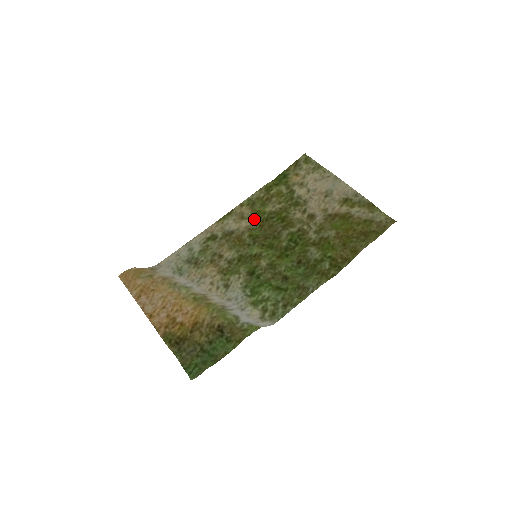
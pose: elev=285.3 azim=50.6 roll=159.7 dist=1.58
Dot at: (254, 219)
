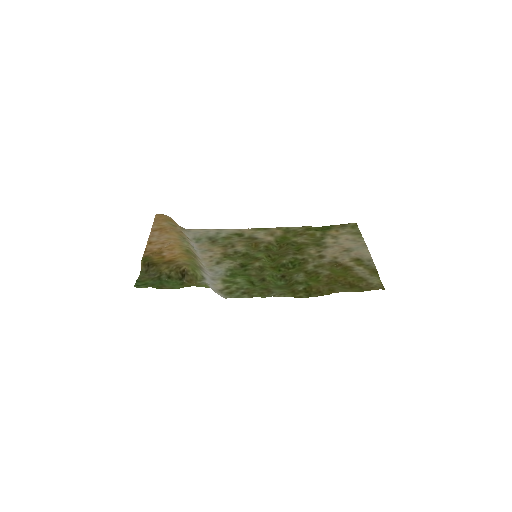
Dot at: (279, 239)
